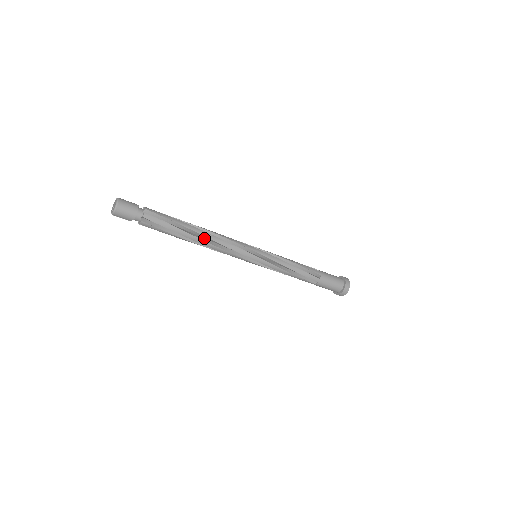
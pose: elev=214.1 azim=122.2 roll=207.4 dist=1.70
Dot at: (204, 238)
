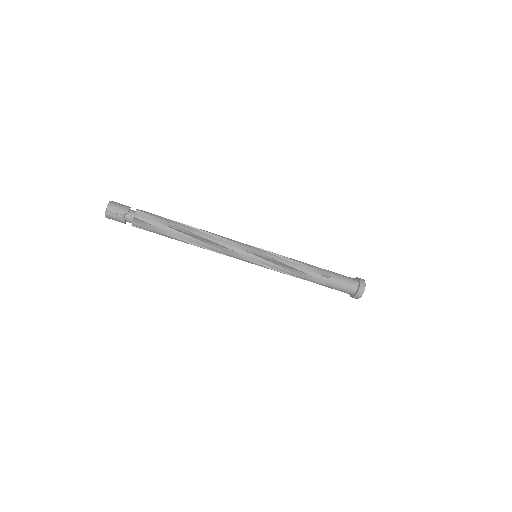
Dot at: occluded
